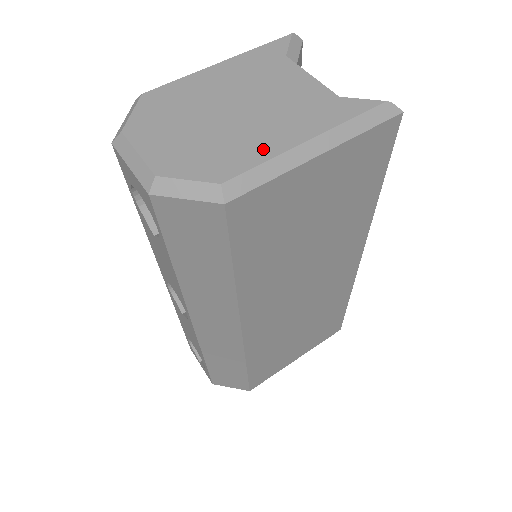
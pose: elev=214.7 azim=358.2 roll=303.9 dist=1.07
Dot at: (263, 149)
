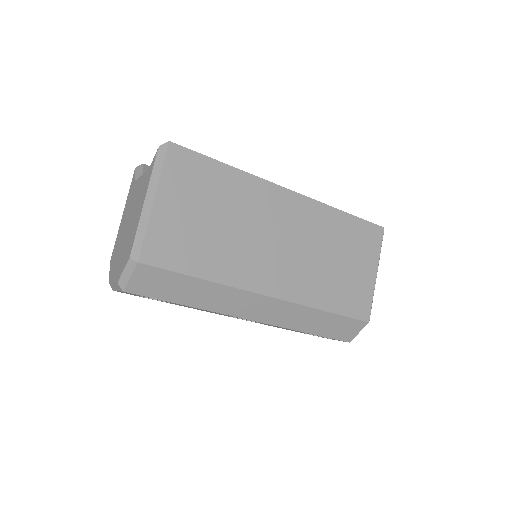
Dot at: (135, 227)
